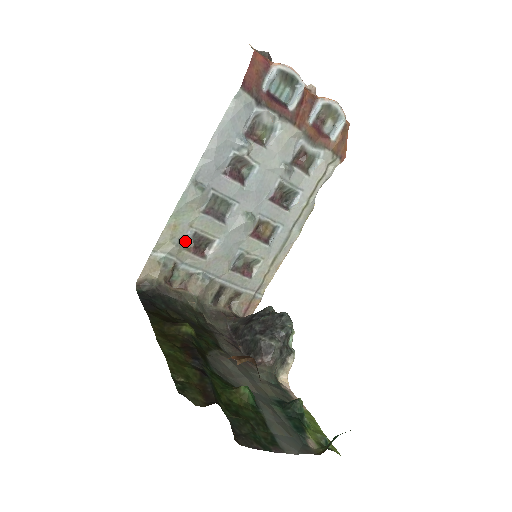
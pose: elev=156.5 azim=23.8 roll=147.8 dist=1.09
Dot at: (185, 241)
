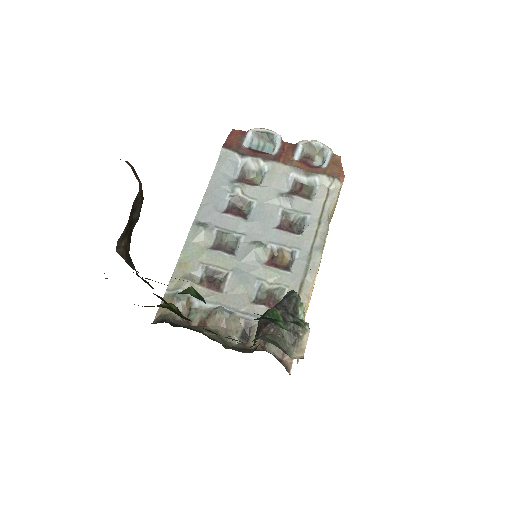
Dot at: (198, 278)
